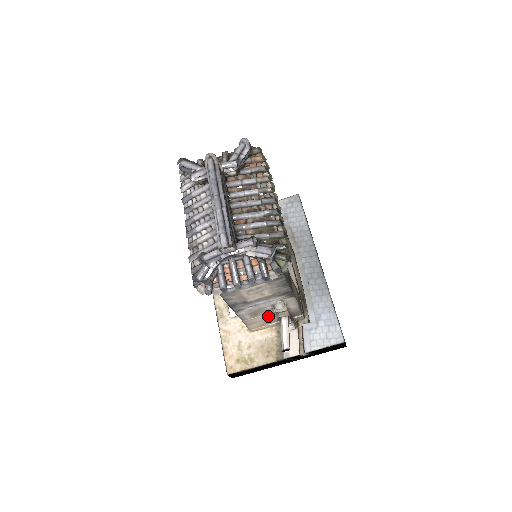
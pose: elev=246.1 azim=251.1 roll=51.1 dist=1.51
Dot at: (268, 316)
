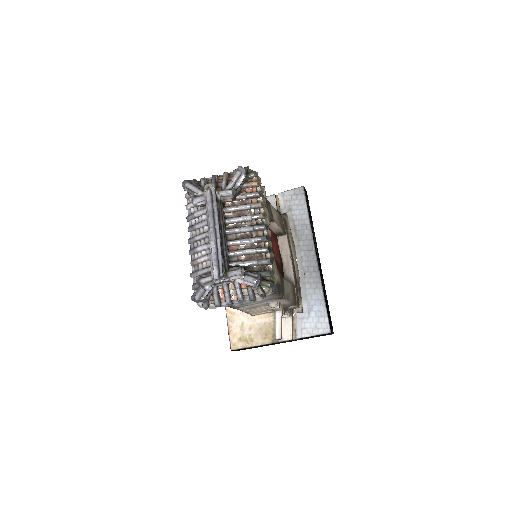
Dot at: (265, 308)
